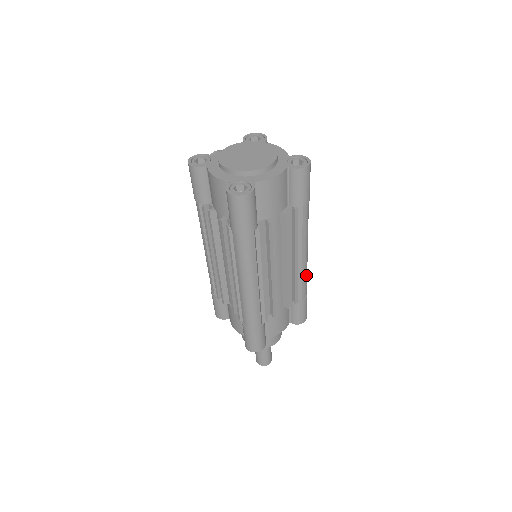
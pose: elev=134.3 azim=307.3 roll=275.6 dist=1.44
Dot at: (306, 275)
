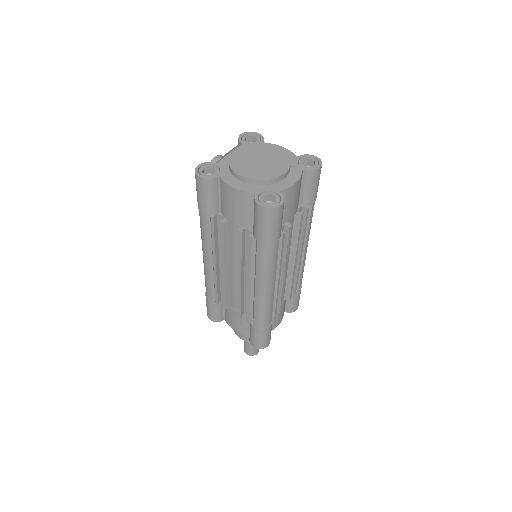
Dot at: occluded
